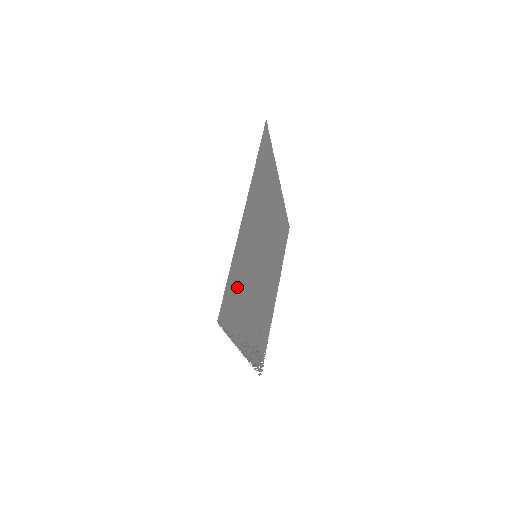
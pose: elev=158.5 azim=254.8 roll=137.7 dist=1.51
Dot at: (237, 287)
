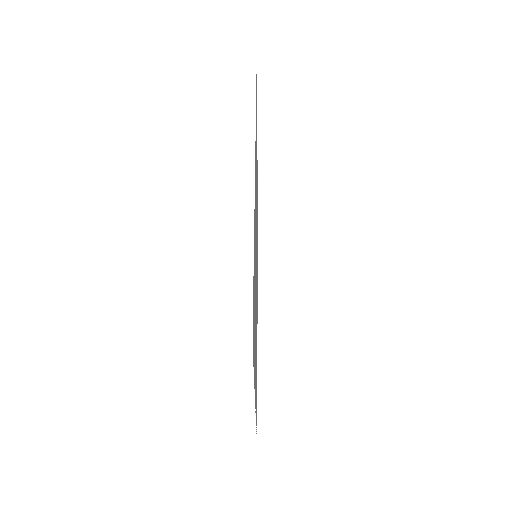
Dot at: (254, 294)
